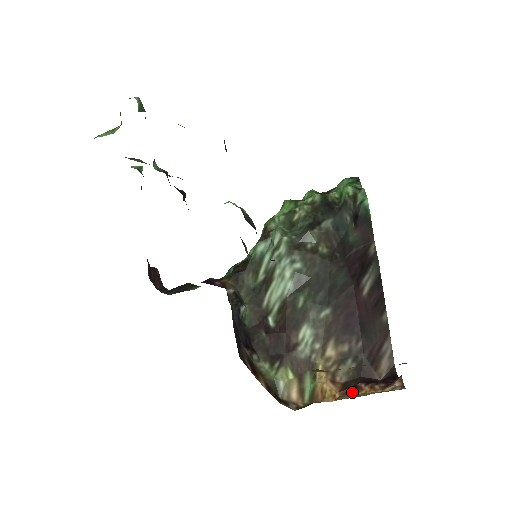
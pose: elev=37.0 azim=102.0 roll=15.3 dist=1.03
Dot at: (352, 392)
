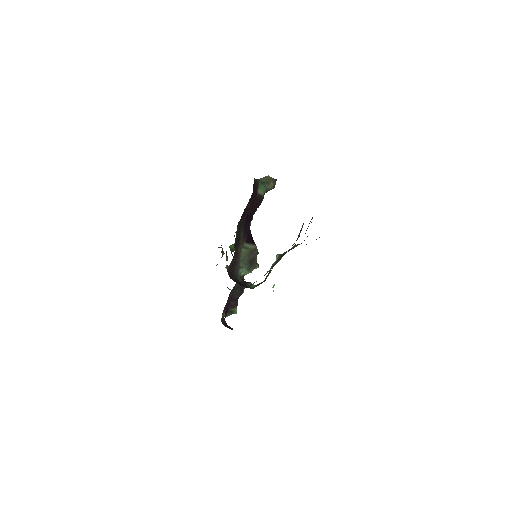
Dot at: occluded
